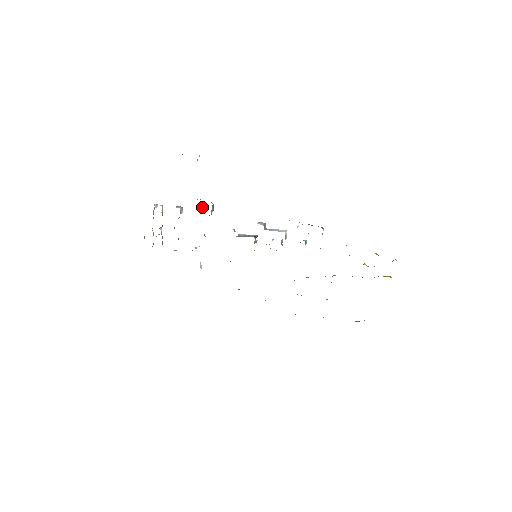
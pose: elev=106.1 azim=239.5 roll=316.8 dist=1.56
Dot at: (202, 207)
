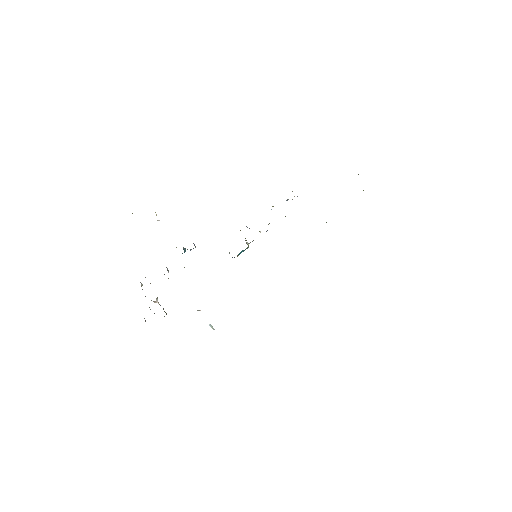
Dot at: (184, 251)
